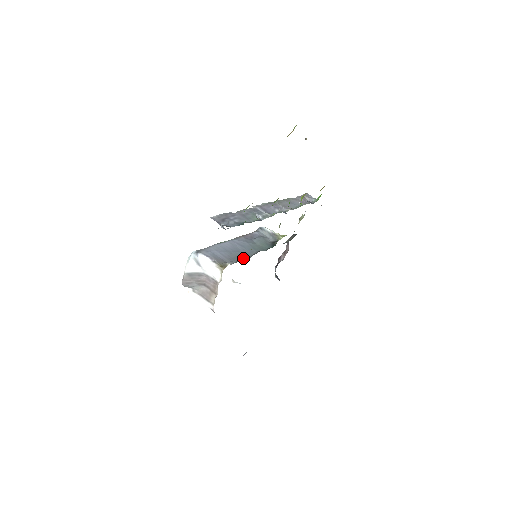
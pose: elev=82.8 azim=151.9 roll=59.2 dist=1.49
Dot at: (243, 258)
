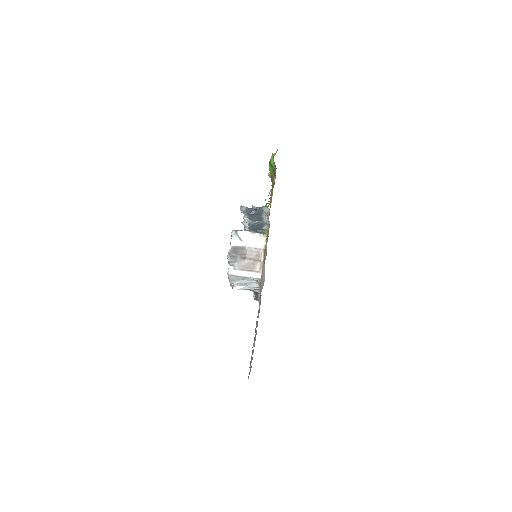
Dot at: occluded
